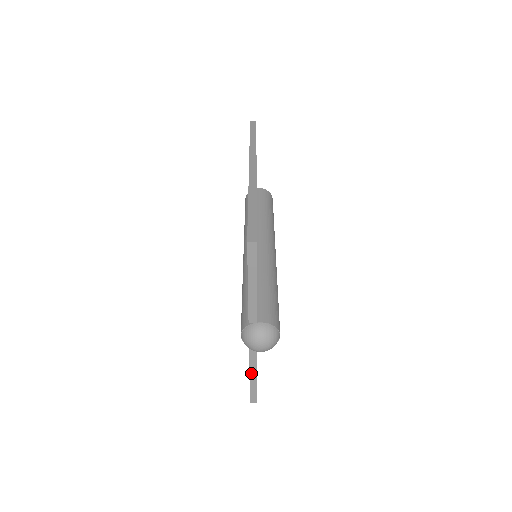
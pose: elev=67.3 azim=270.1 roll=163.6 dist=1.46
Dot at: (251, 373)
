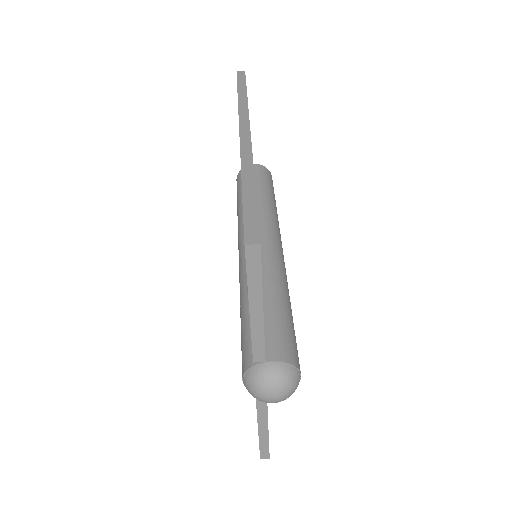
Dot at: (260, 425)
